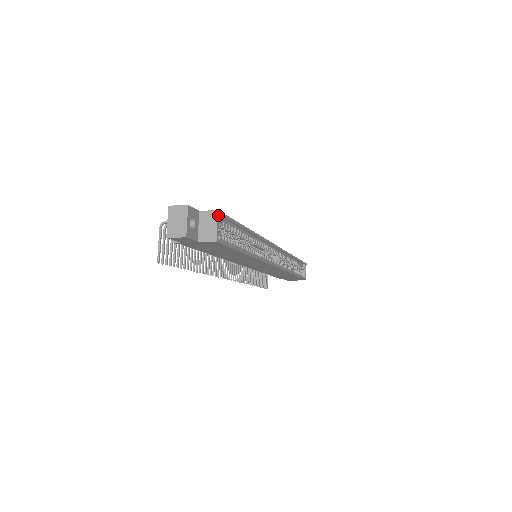
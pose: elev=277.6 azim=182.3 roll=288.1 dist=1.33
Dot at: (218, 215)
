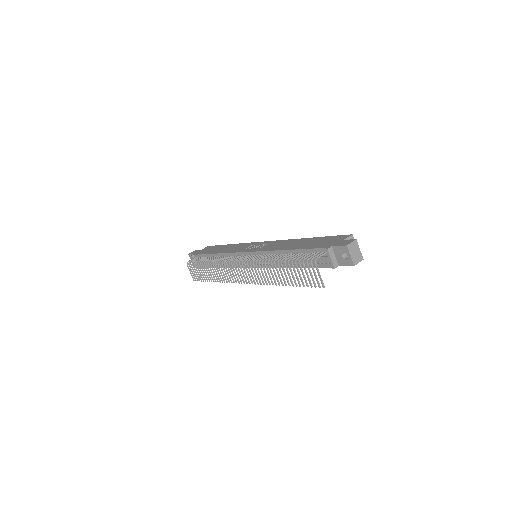
Dot at: (353, 237)
